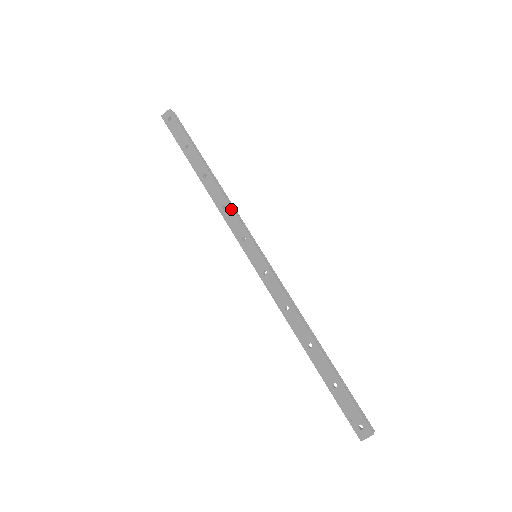
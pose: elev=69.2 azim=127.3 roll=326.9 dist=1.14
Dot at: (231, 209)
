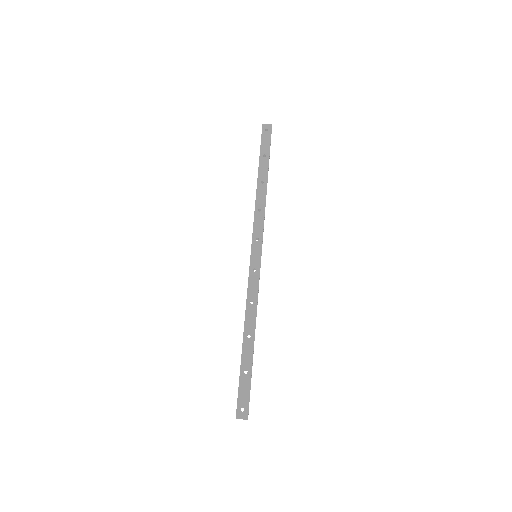
Dot at: (263, 215)
